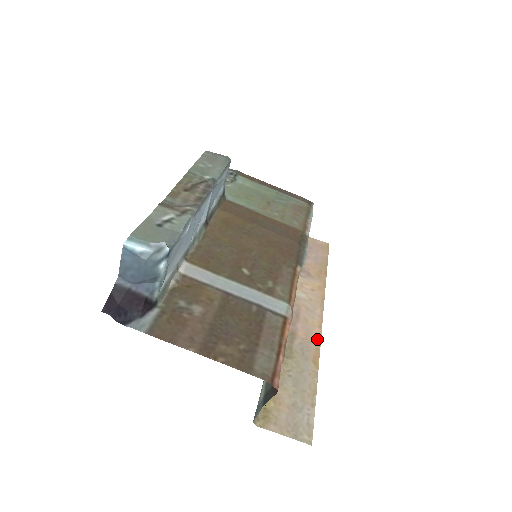
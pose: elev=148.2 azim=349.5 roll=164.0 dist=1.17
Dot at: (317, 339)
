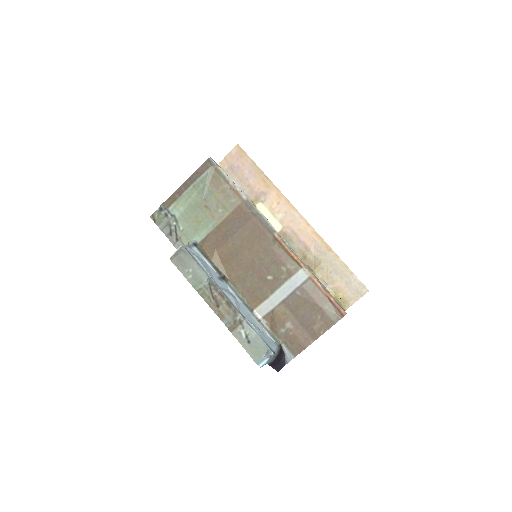
Dot at: (316, 235)
